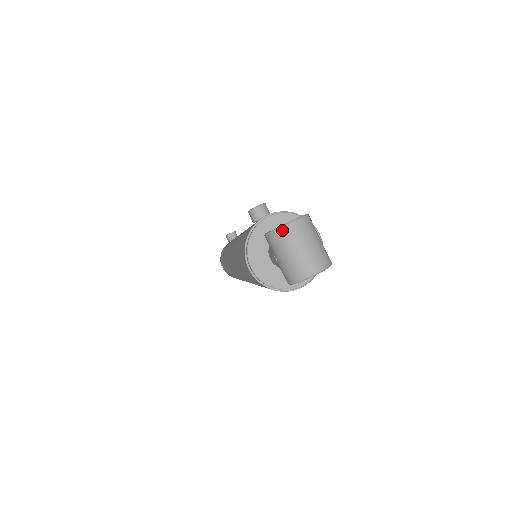
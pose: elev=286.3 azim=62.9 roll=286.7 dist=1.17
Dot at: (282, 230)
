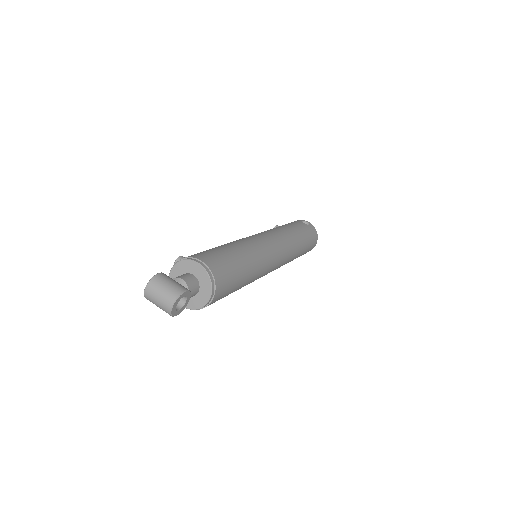
Dot at: (145, 296)
